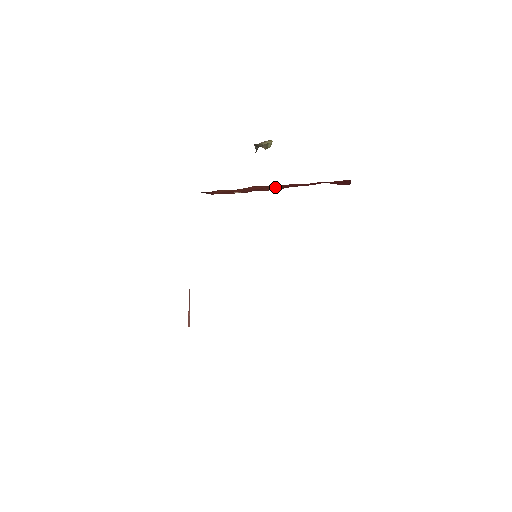
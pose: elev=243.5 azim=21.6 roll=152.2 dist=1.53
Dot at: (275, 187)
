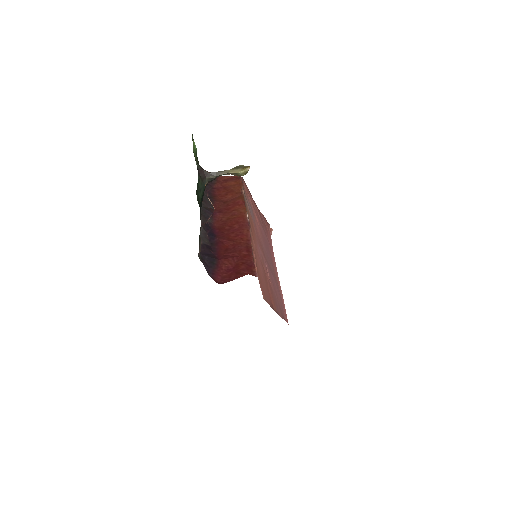
Dot at: (227, 222)
